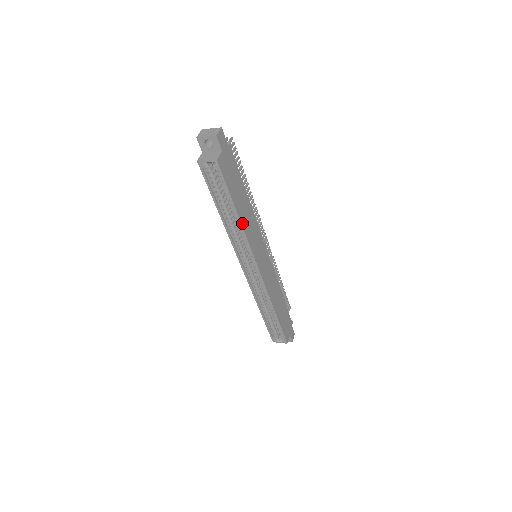
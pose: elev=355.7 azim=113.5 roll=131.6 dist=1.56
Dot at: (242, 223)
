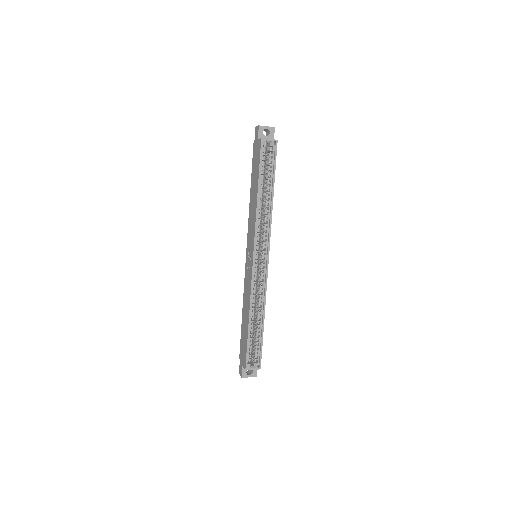
Dot at: (272, 205)
